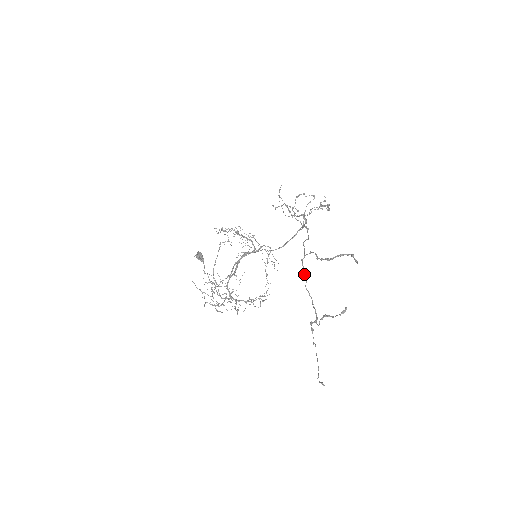
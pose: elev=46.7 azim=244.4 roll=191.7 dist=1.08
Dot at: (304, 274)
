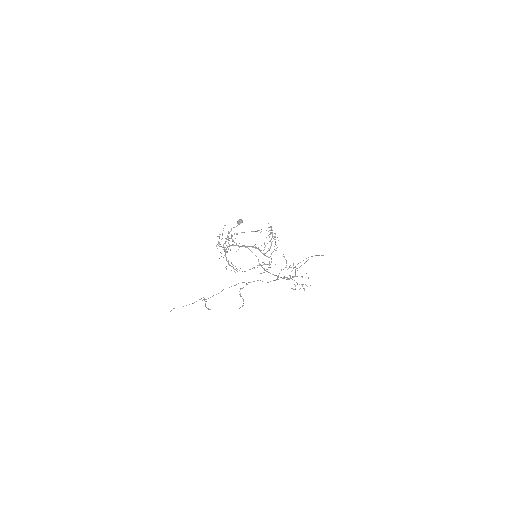
Dot at: occluded
